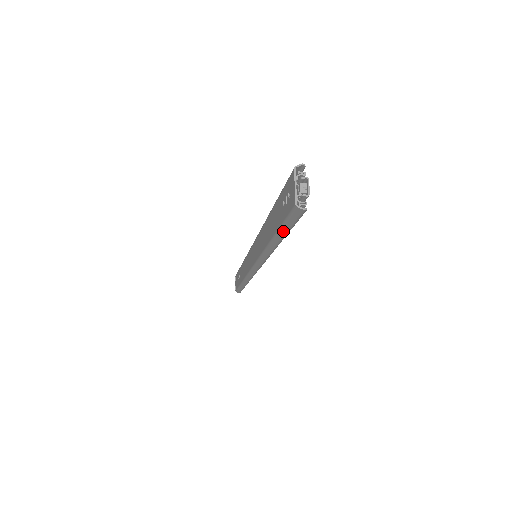
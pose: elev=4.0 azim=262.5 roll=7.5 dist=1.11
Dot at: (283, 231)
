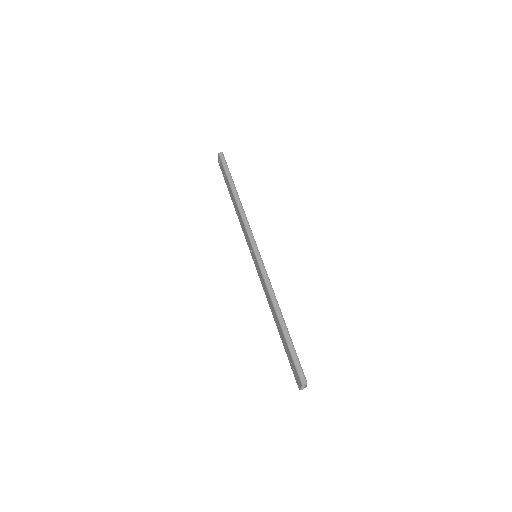
Dot at: occluded
